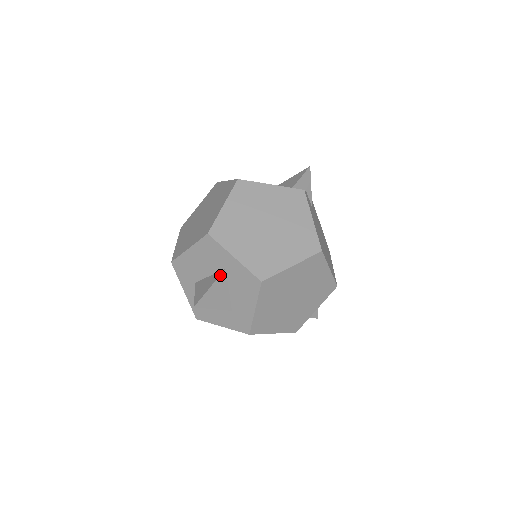
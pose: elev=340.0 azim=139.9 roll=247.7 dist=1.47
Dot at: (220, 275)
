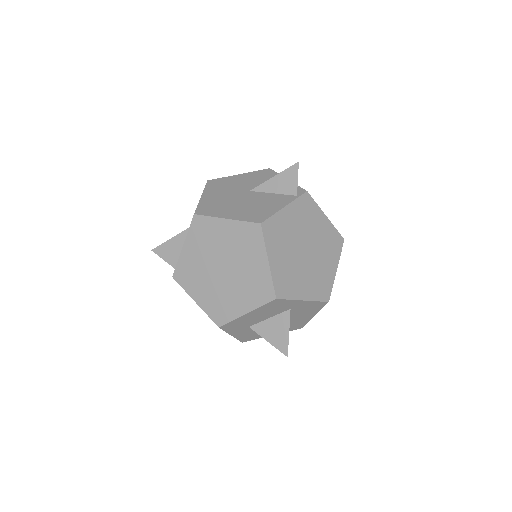
Dot at: occluded
